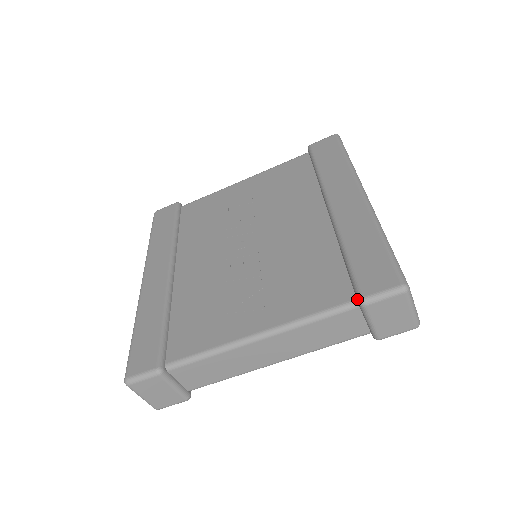
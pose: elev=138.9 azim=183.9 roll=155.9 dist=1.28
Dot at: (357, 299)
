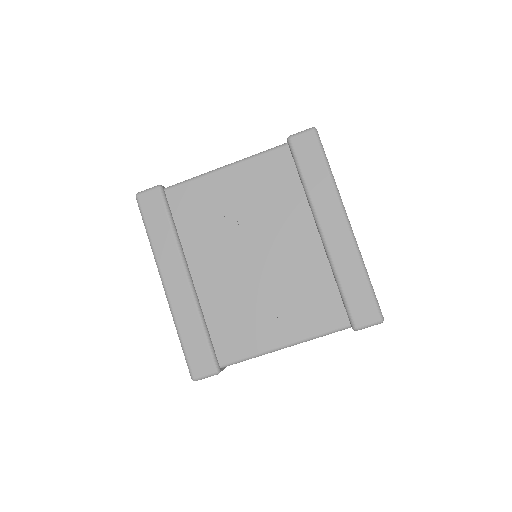
Dot at: (352, 326)
